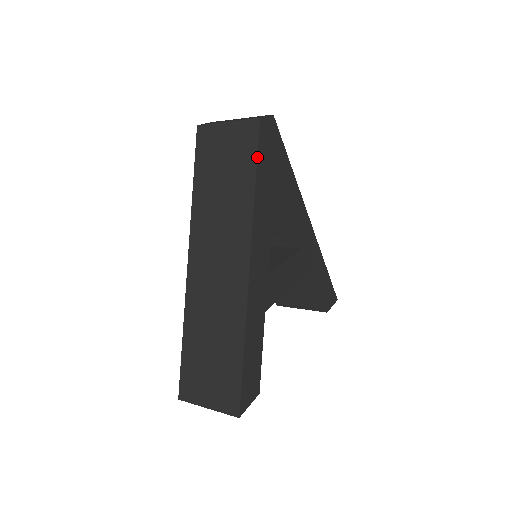
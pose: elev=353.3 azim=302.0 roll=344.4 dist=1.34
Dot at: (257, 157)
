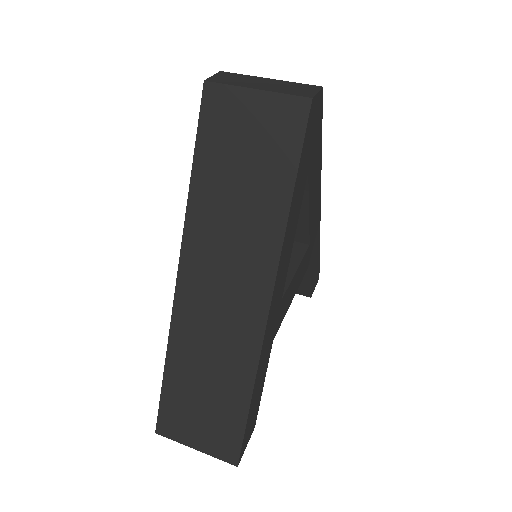
Dot at: (300, 157)
